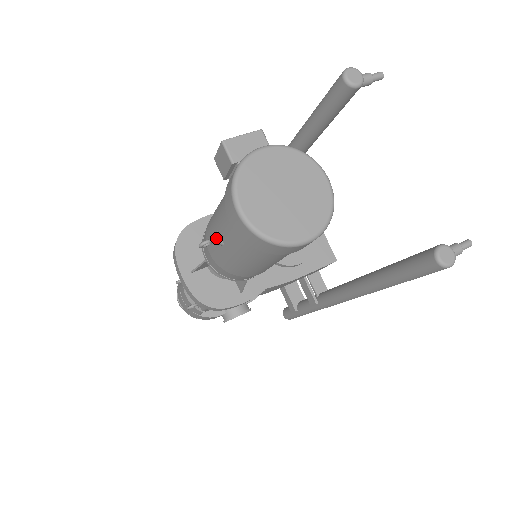
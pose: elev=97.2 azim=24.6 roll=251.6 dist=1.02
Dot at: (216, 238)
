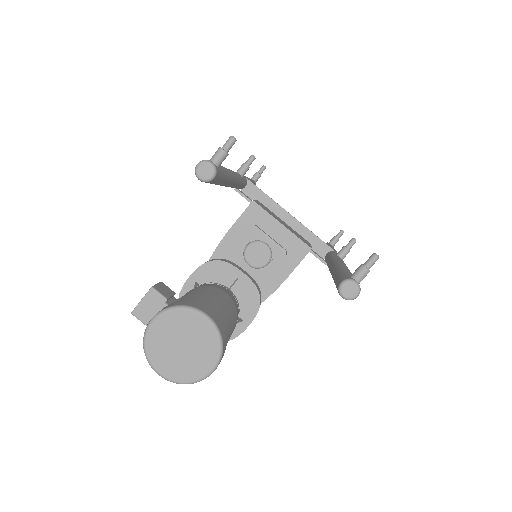
Dot at: occluded
